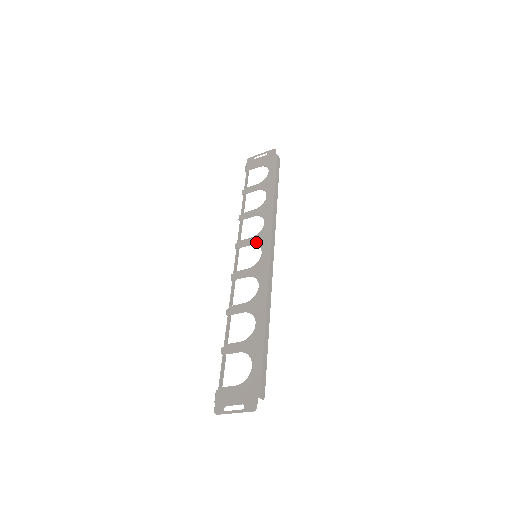
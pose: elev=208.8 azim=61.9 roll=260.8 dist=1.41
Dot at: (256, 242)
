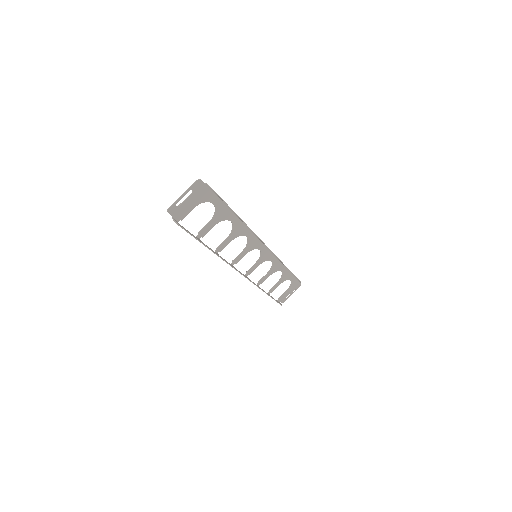
Dot at: (259, 259)
